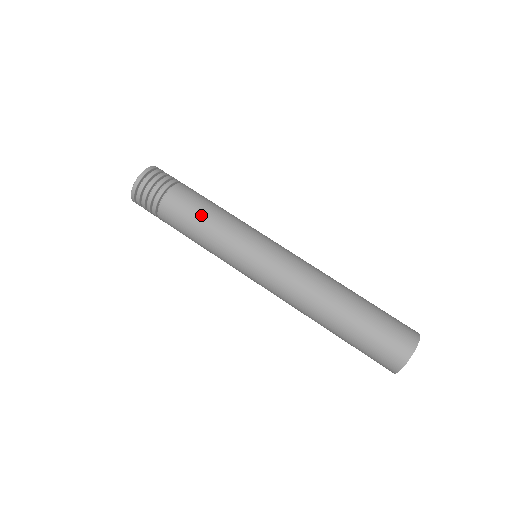
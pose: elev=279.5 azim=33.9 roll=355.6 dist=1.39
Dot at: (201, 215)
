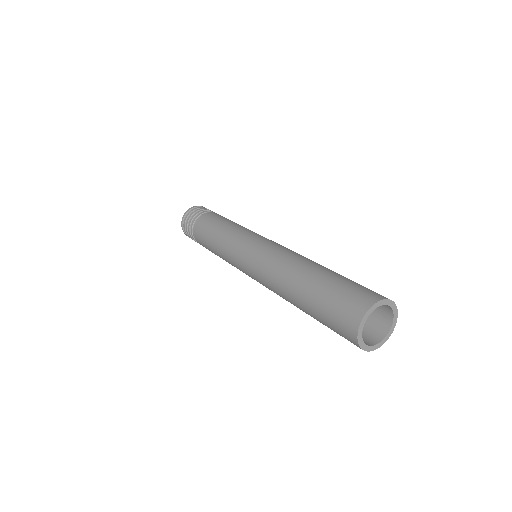
Dot at: (220, 223)
